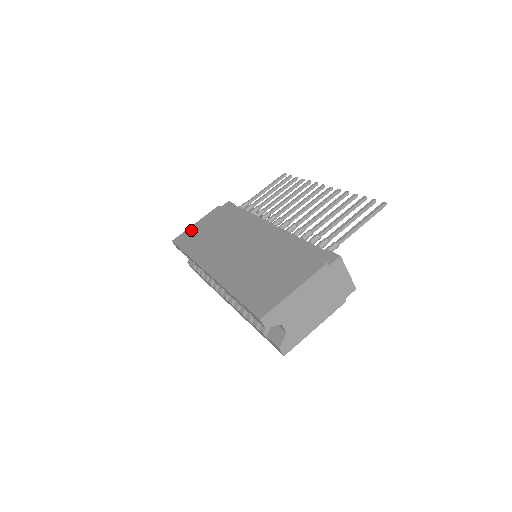
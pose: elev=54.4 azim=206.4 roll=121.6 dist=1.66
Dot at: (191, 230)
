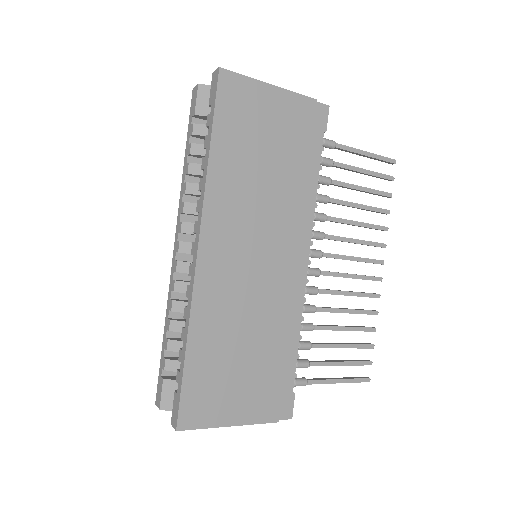
Dot at: (255, 94)
